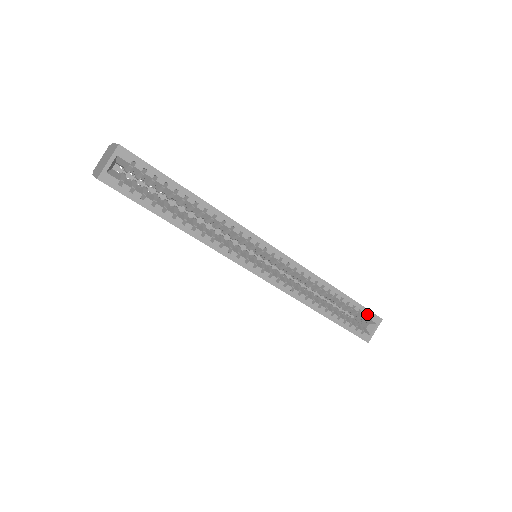
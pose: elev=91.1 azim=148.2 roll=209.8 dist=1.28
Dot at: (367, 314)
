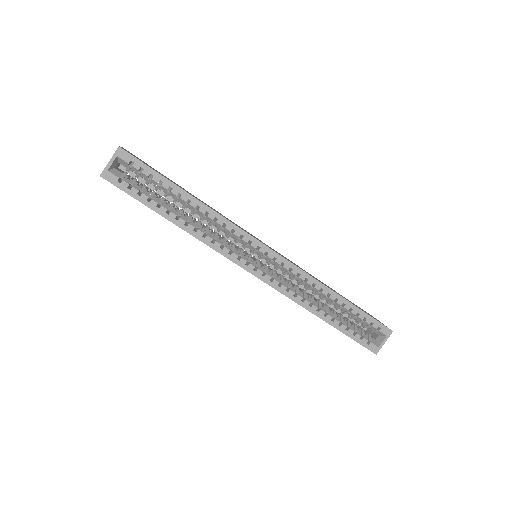
Dot at: (374, 324)
